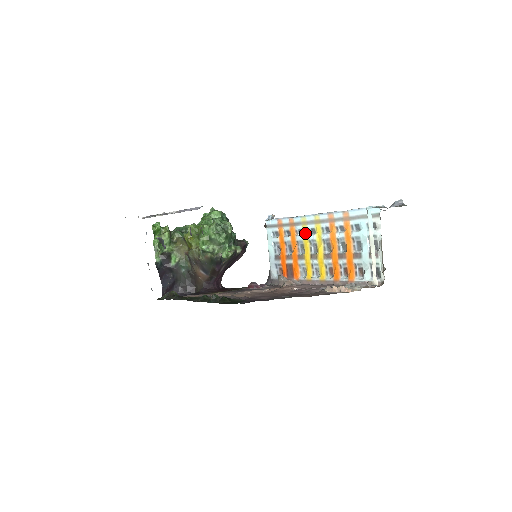
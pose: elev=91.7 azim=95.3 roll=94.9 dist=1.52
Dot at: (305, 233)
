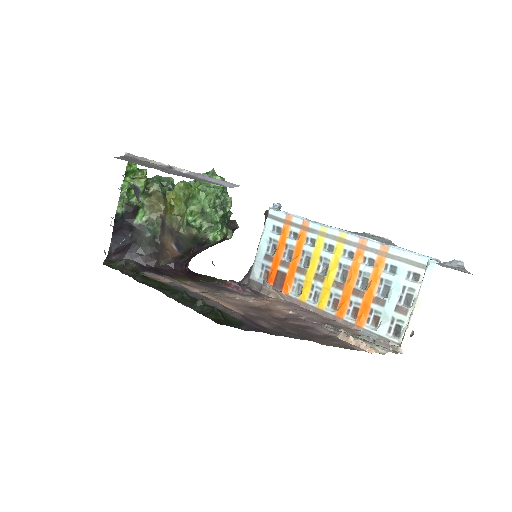
Dot at: (319, 246)
